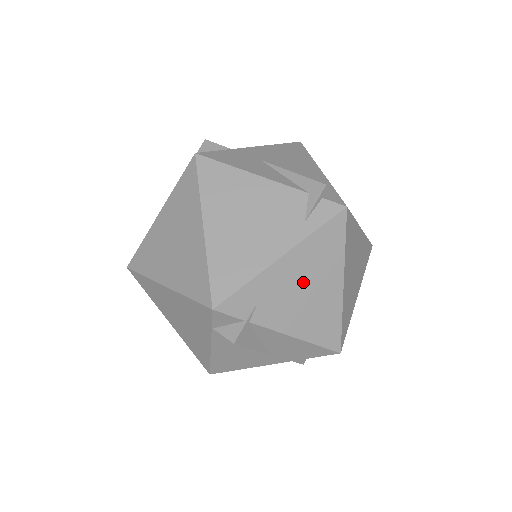
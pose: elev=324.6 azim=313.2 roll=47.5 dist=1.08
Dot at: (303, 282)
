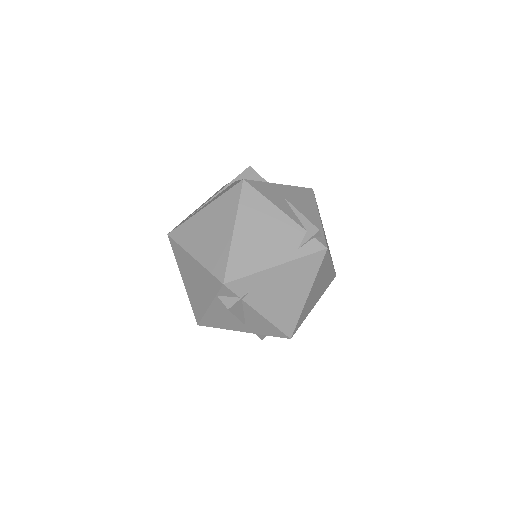
Dot at: (284, 286)
